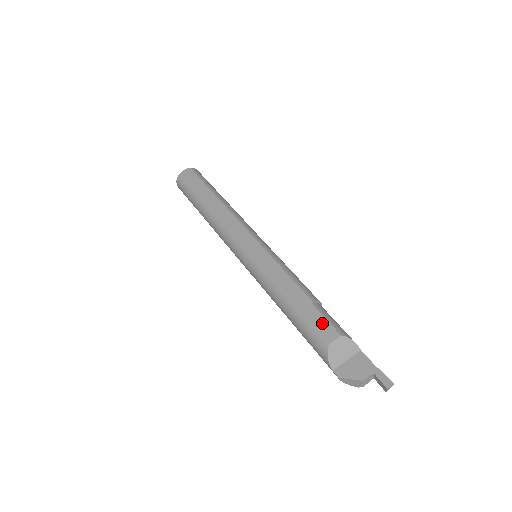
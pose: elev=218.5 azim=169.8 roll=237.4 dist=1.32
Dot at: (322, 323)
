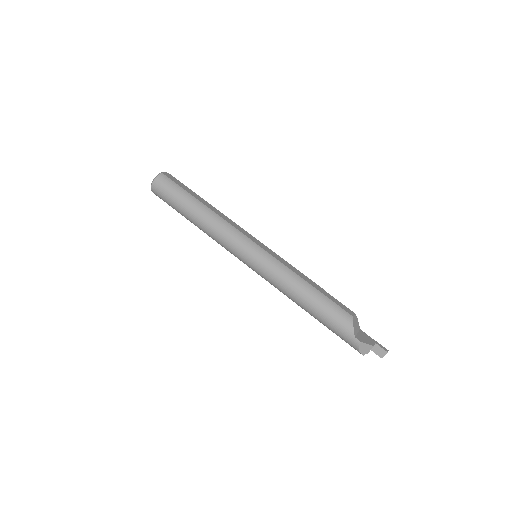
Dot at: (340, 304)
